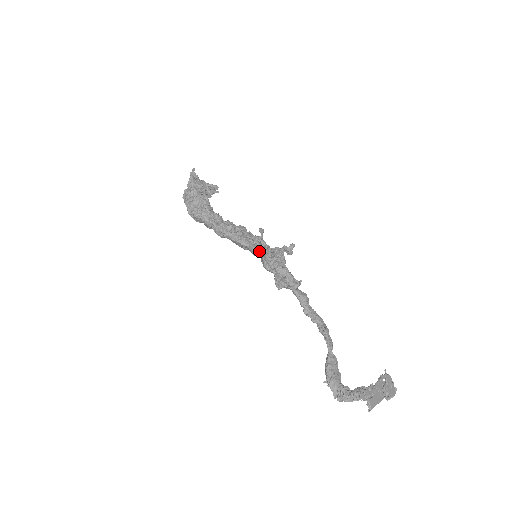
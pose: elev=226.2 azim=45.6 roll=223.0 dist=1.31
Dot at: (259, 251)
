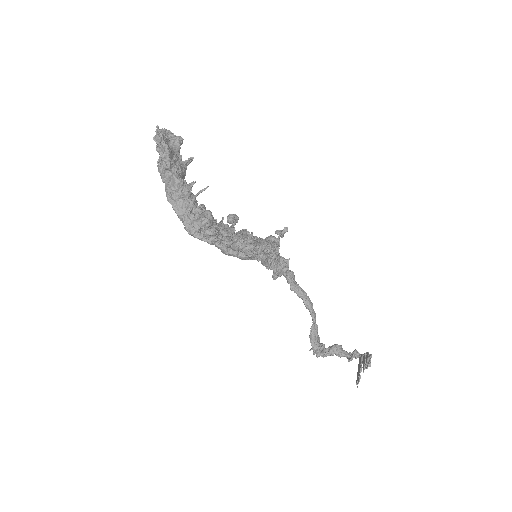
Dot at: (266, 259)
